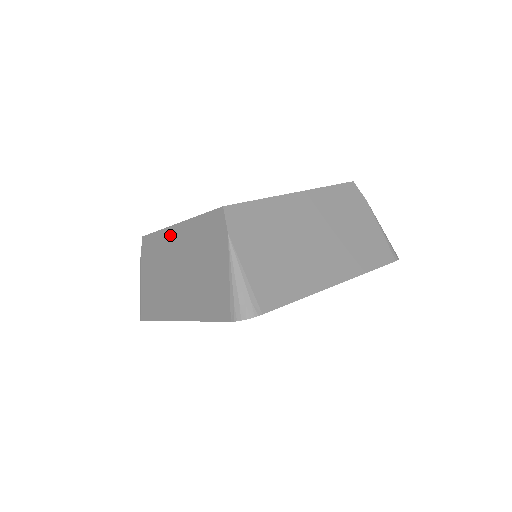
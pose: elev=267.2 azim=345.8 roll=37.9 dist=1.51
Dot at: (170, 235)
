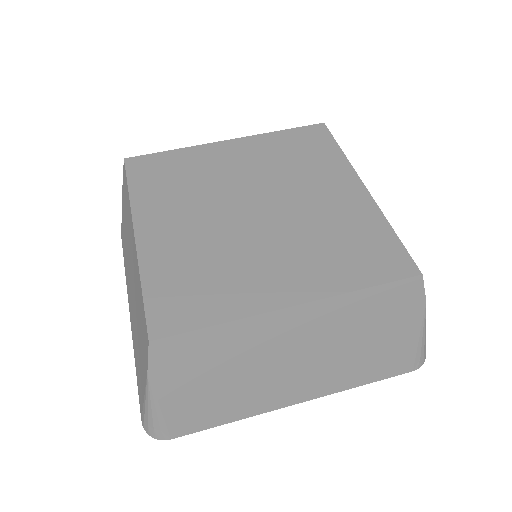
Dot at: (131, 230)
